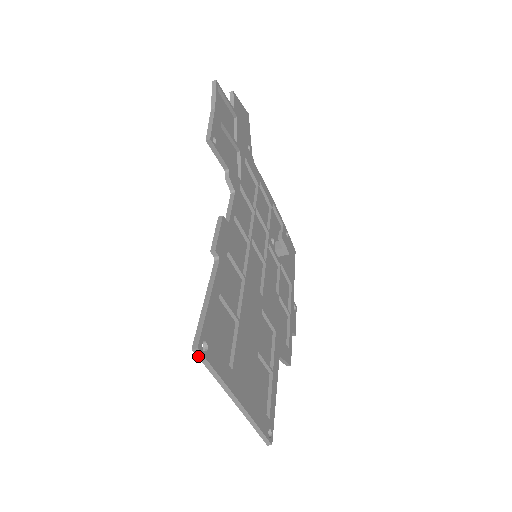
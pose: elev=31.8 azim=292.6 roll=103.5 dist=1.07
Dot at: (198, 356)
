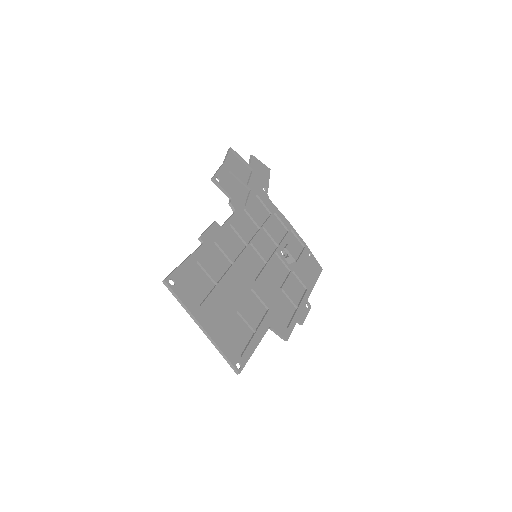
Dot at: (167, 287)
